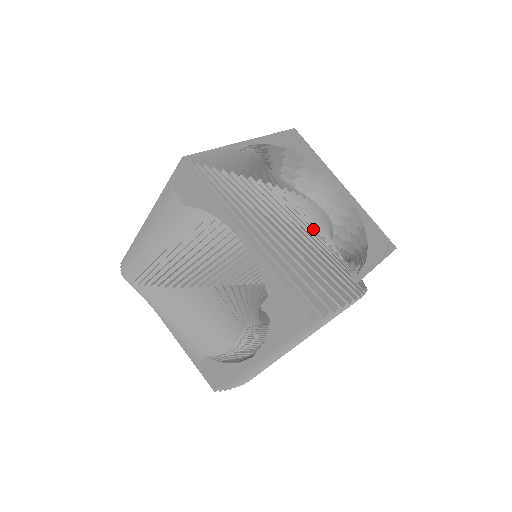
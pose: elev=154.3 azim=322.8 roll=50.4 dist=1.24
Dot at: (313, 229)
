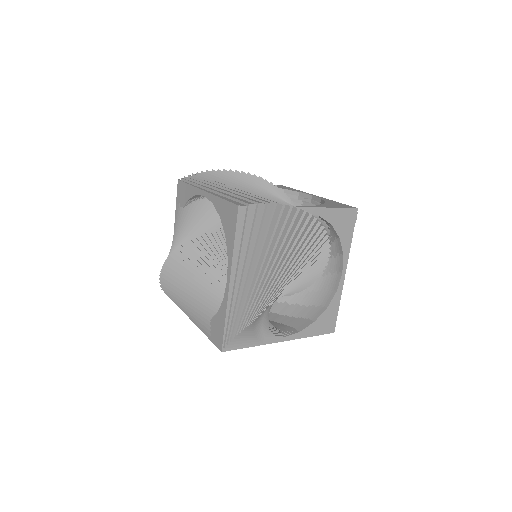
Dot at: occluded
